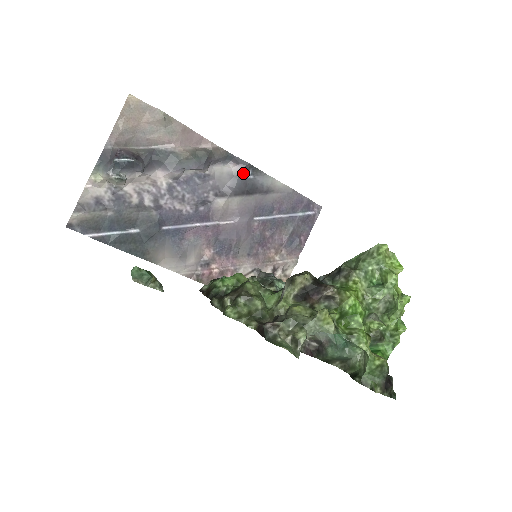
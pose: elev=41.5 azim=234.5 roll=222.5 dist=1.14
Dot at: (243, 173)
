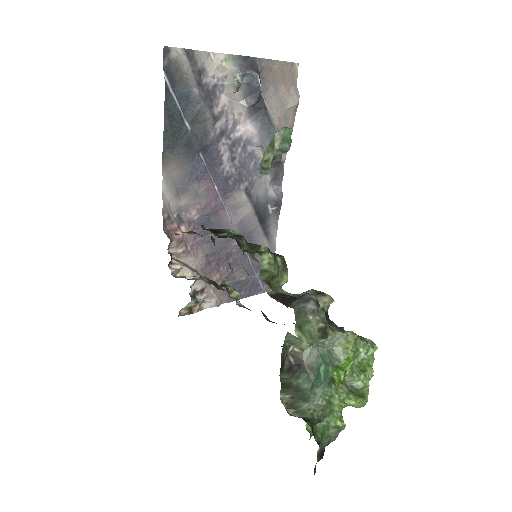
Dot at: (272, 202)
